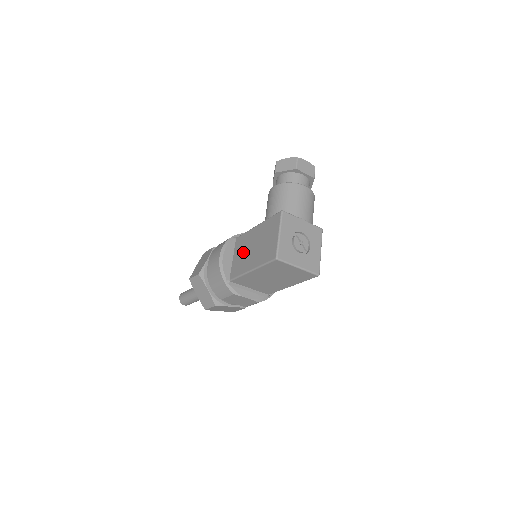
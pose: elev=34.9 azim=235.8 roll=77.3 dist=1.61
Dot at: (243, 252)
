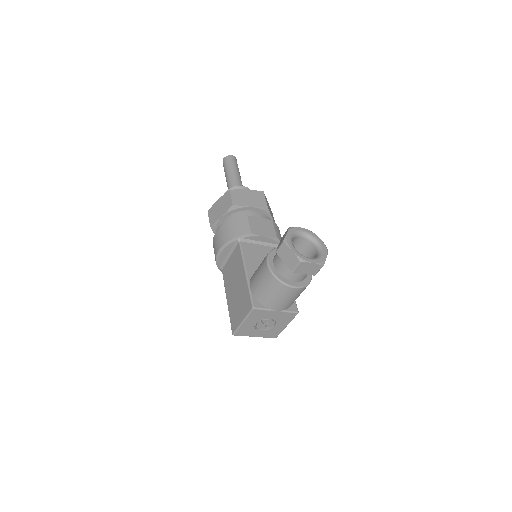
Dot at: (233, 271)
